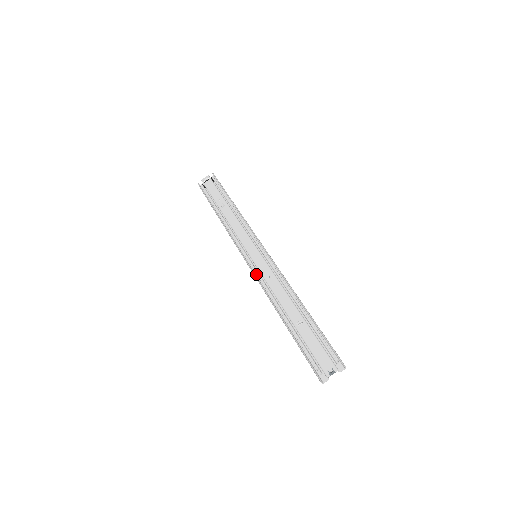
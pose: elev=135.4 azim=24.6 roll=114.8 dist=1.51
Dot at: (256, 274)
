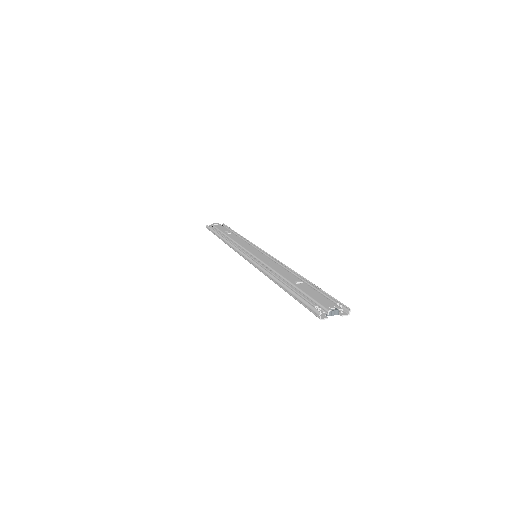
Dot at: occluded
